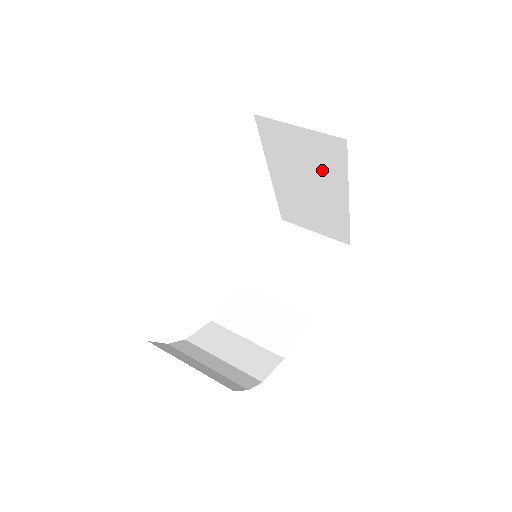
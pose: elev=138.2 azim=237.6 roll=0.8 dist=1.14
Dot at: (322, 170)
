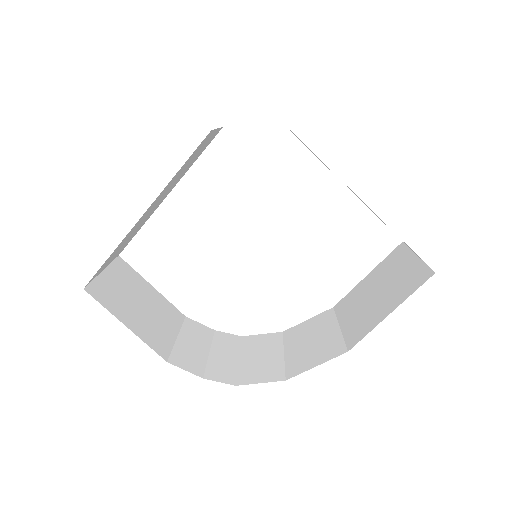
Dot at: occluded
